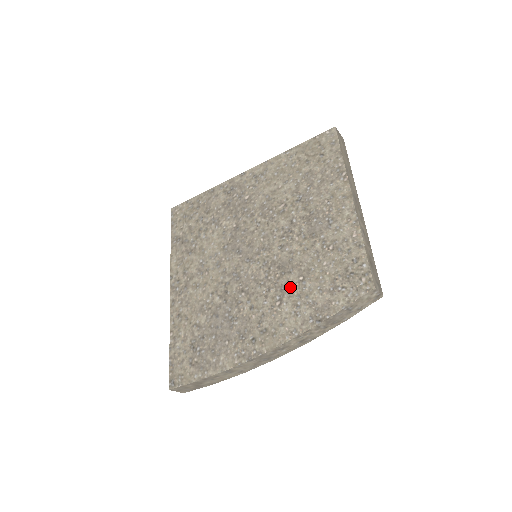
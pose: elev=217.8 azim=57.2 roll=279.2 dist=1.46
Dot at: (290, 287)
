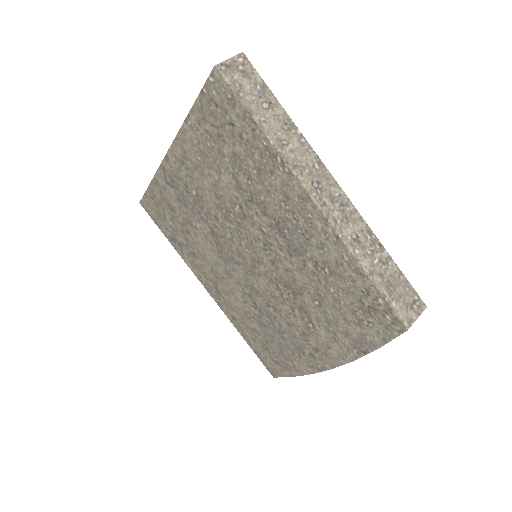
Dot at: (312, 311)
